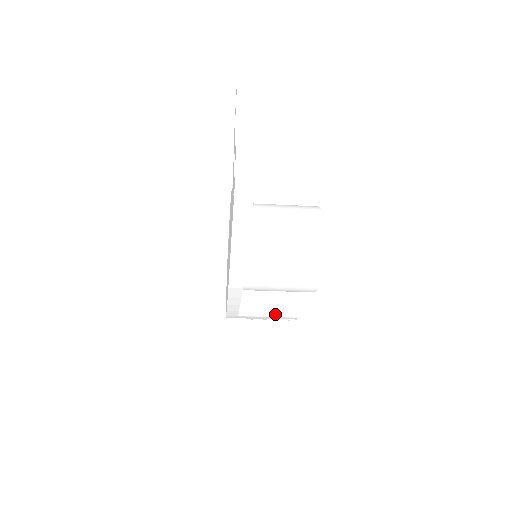
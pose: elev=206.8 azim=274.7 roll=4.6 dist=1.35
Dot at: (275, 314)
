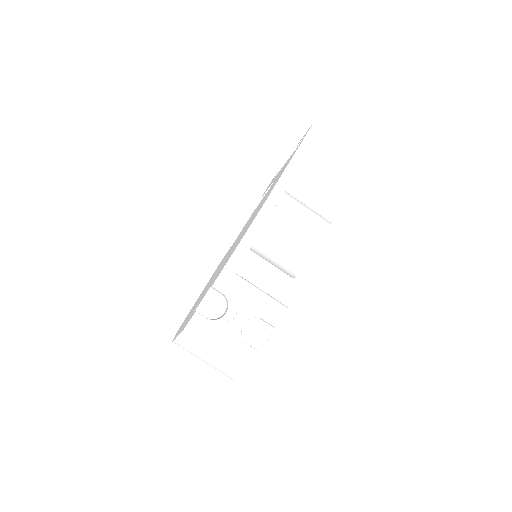
Dot at: (267, 295)
